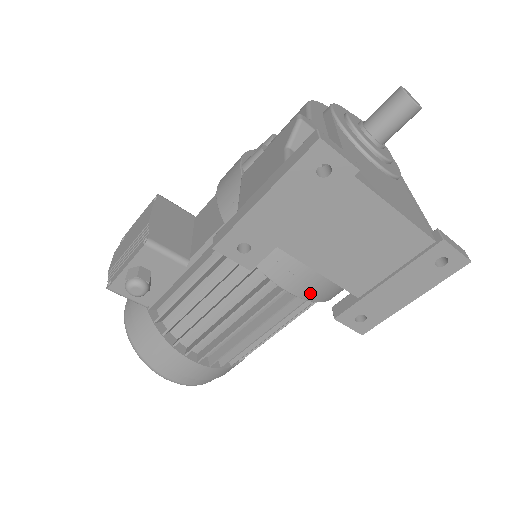
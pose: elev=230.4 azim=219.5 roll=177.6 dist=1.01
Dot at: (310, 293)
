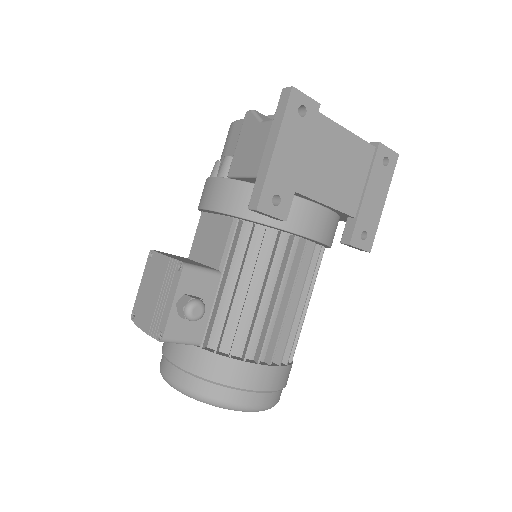
Dot at: (324, 234)
